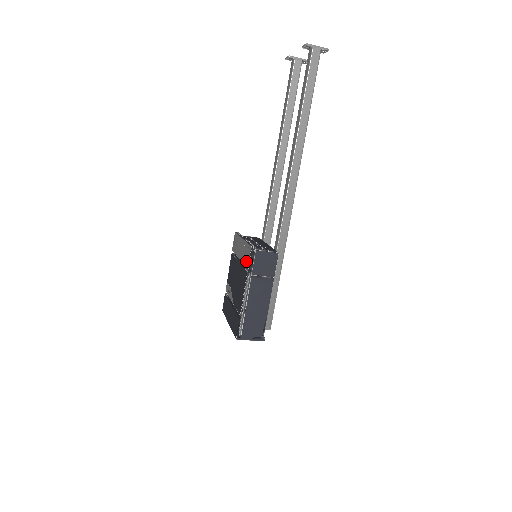
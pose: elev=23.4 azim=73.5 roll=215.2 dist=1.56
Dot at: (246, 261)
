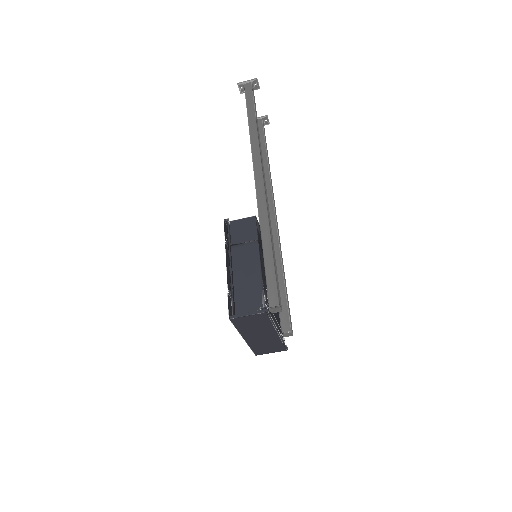
Dot at: occluded
